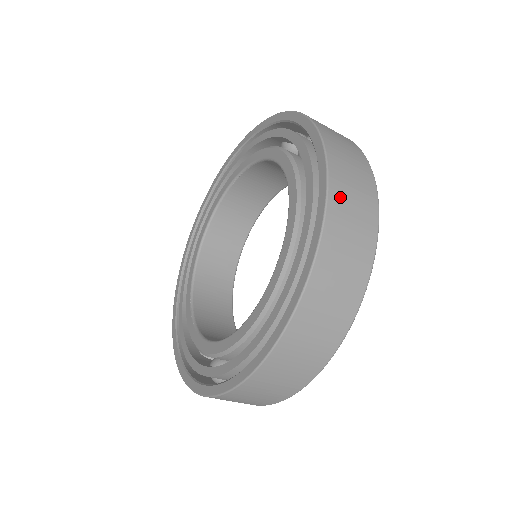
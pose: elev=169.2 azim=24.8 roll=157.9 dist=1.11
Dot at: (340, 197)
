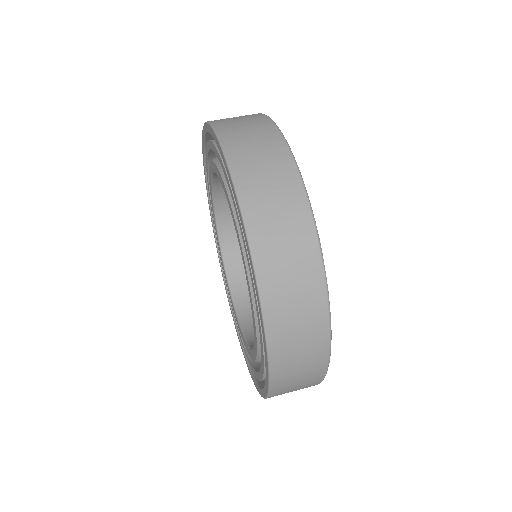
Dot at: (220, 120)
